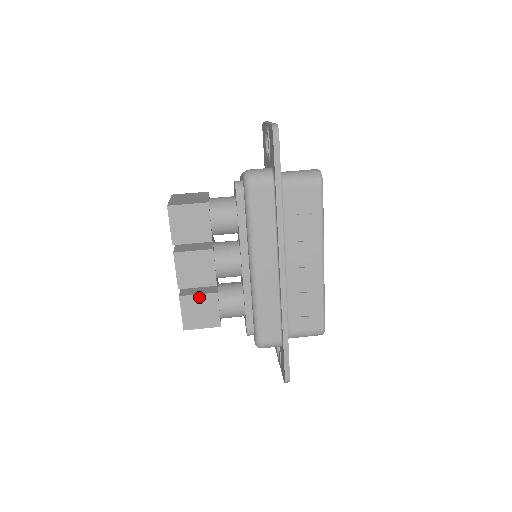
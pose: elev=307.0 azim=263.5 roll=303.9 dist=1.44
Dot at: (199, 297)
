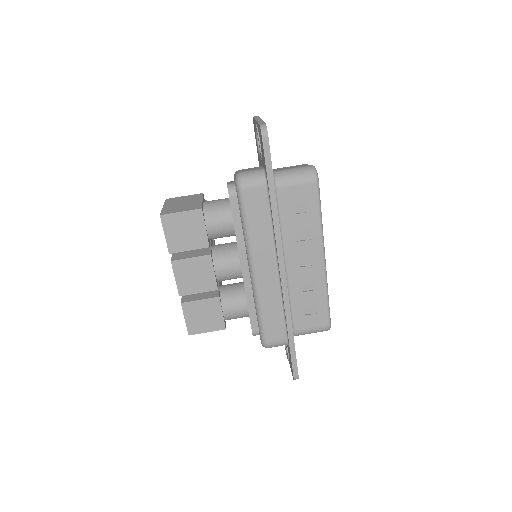
Dot at: (201, 302)
